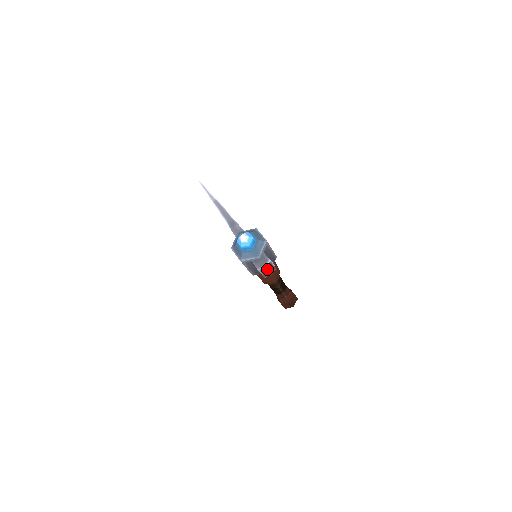
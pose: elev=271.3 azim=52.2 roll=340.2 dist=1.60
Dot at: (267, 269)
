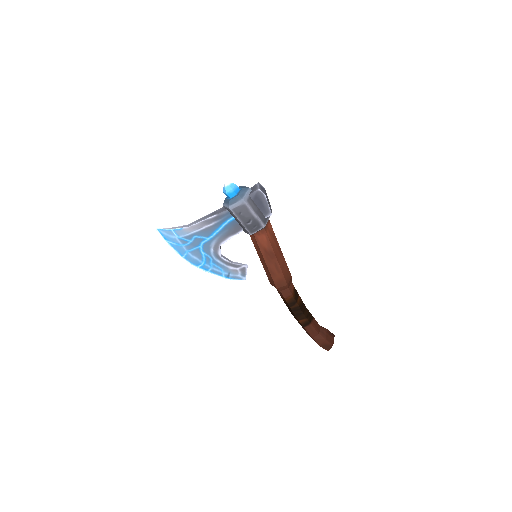
Dot at: (263, 190)
